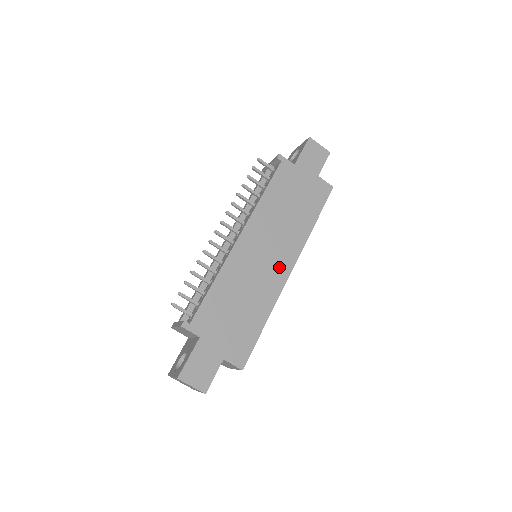
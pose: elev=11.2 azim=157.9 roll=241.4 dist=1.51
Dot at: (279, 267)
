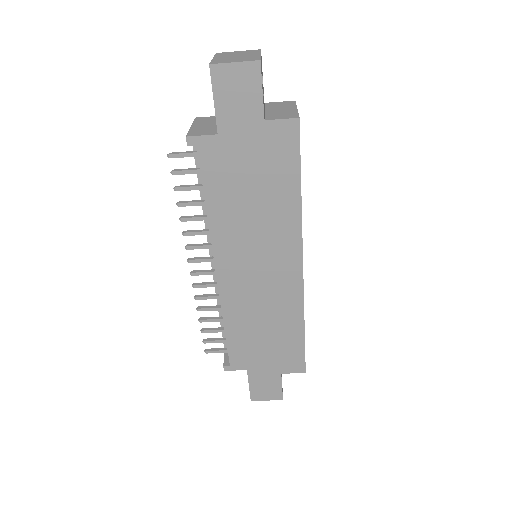
Dot at: (284, 274)
